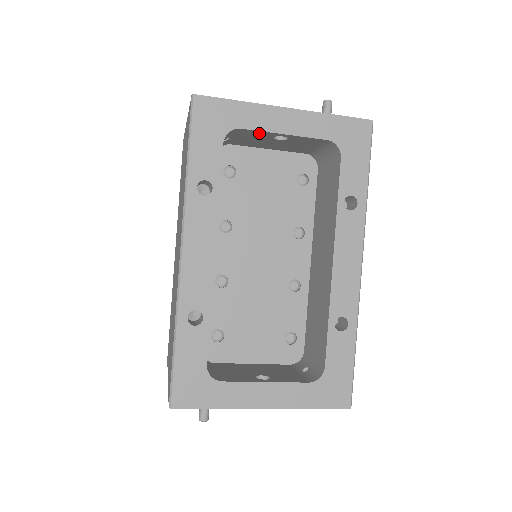
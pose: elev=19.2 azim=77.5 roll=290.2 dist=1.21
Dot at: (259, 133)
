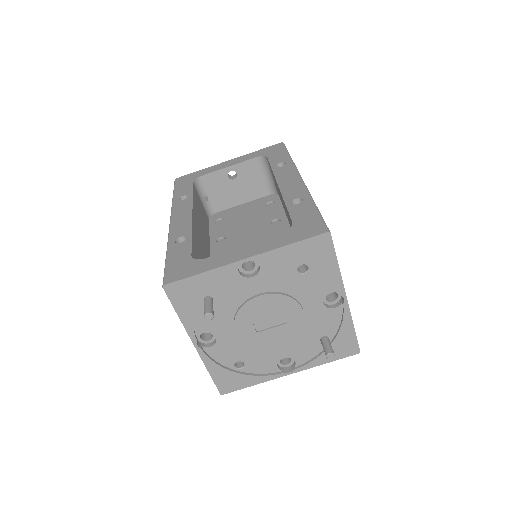
Dot at: (216, 176)
